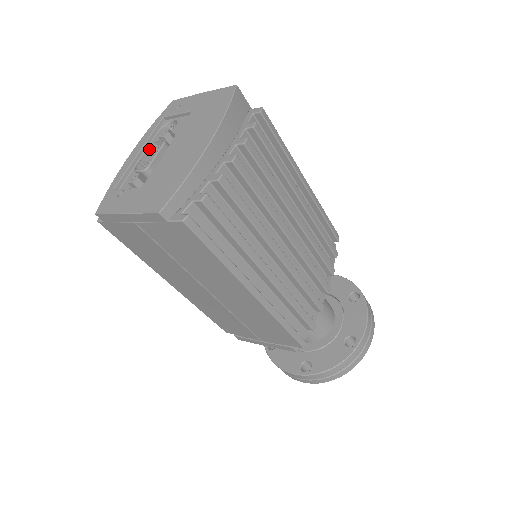
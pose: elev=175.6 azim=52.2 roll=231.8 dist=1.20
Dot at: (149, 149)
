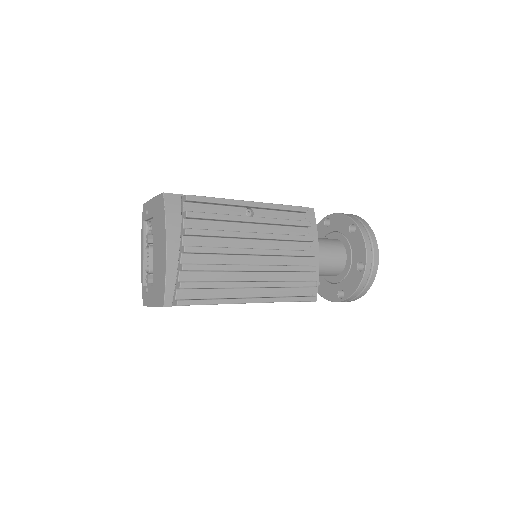
Dot at: (146, 252)
